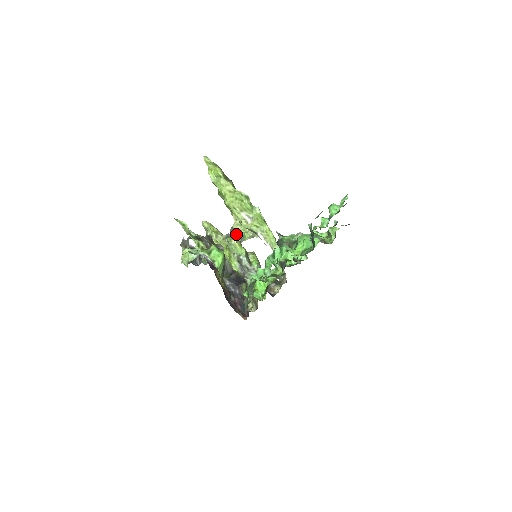
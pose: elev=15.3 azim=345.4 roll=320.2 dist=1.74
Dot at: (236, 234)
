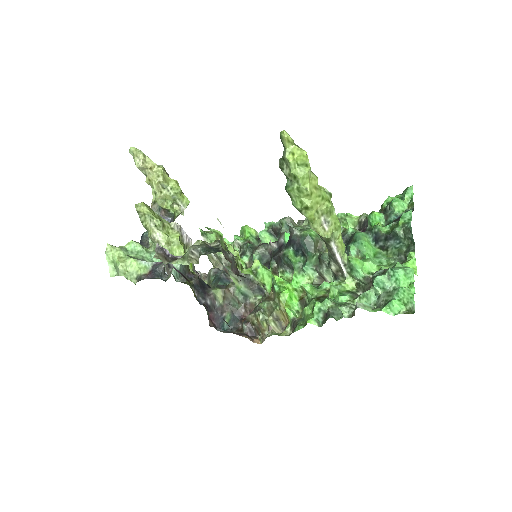
Dot at: (165, 214)
